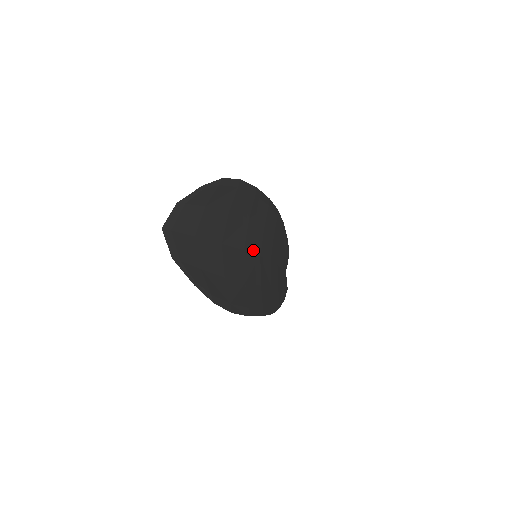
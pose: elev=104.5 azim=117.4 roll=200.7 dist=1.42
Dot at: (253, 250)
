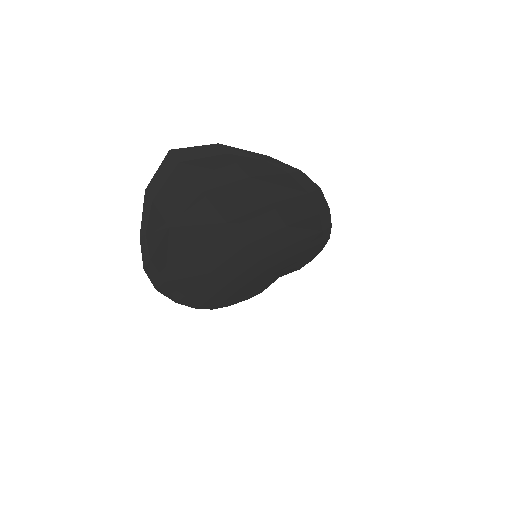
Dot at: (257, 252)
